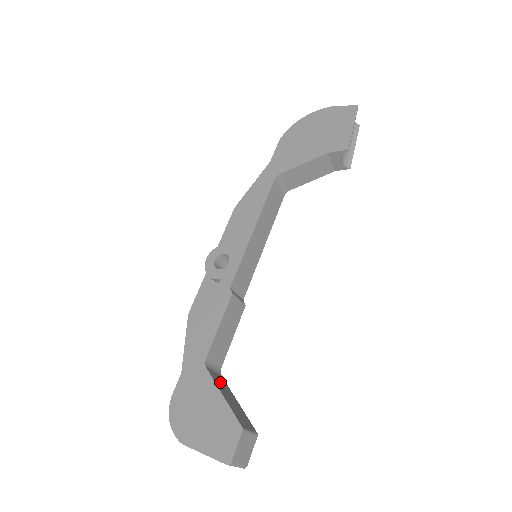
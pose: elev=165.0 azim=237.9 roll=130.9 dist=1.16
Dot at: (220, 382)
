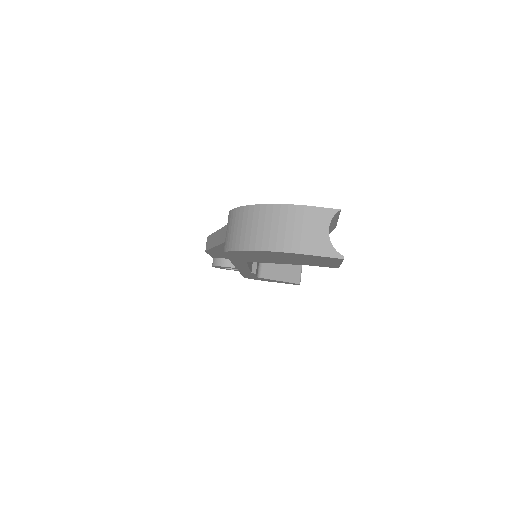
Dot at: (269, 268)
